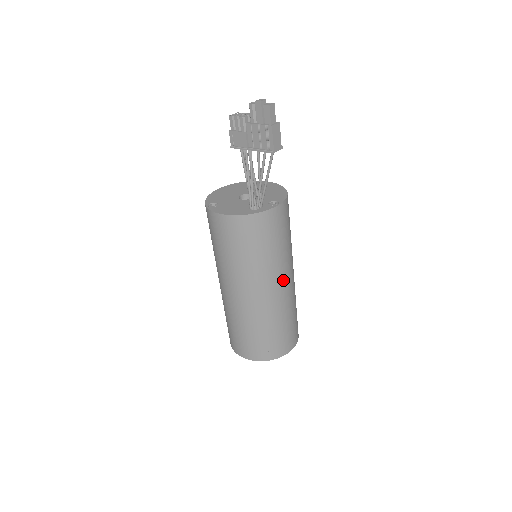
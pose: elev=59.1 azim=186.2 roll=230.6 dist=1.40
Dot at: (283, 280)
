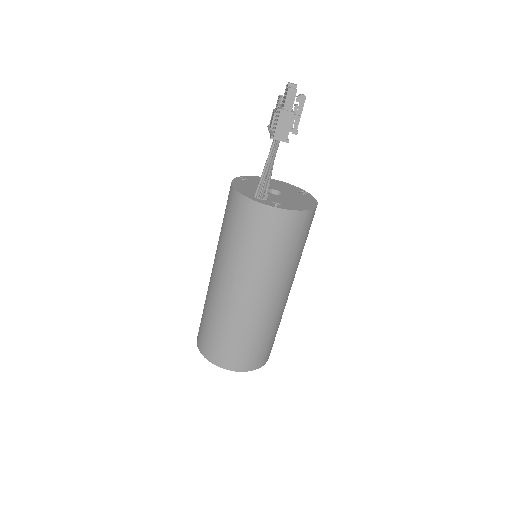
Dot at: (250, 289)
